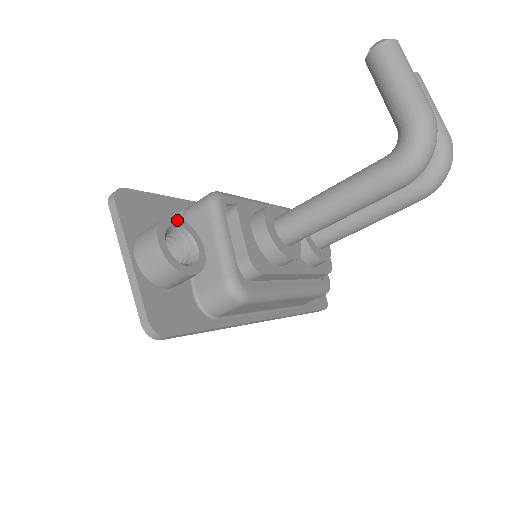
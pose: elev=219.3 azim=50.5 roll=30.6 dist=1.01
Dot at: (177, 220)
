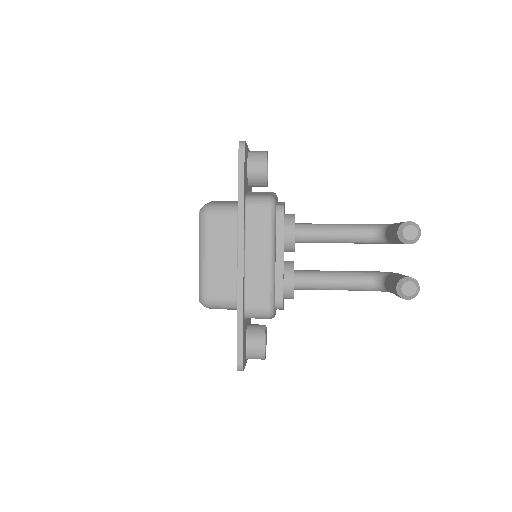
Dot at: occluded
